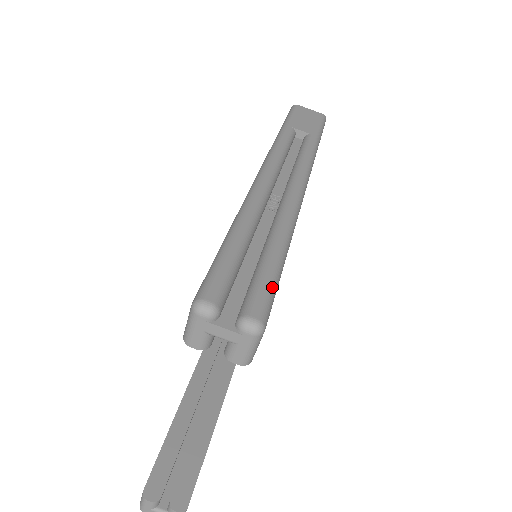
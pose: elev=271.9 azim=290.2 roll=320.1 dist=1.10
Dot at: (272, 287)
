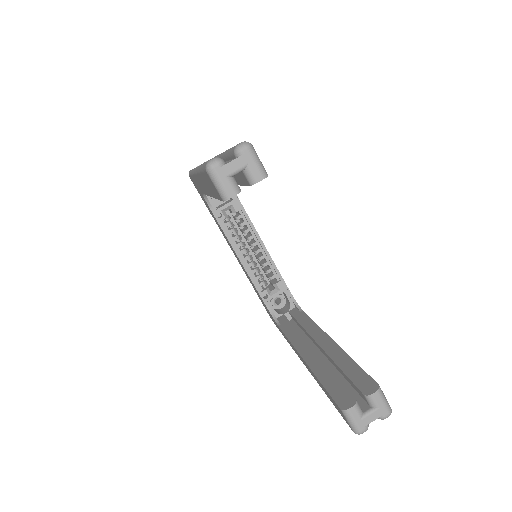
Dot at: occluded
